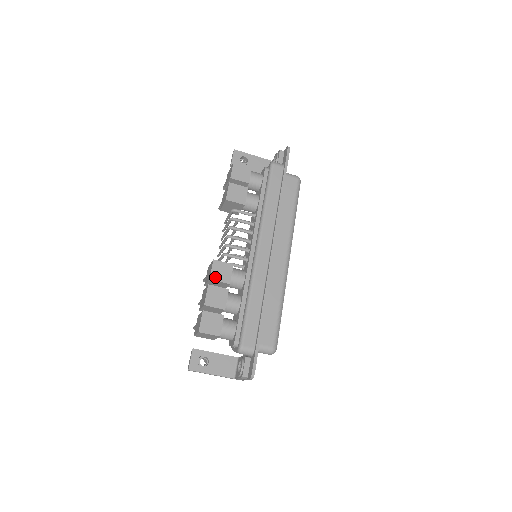
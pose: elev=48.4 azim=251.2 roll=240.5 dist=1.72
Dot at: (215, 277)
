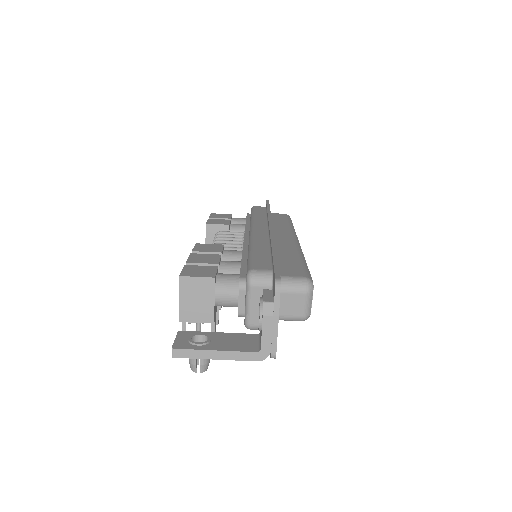
Dot at: (200, 250)
